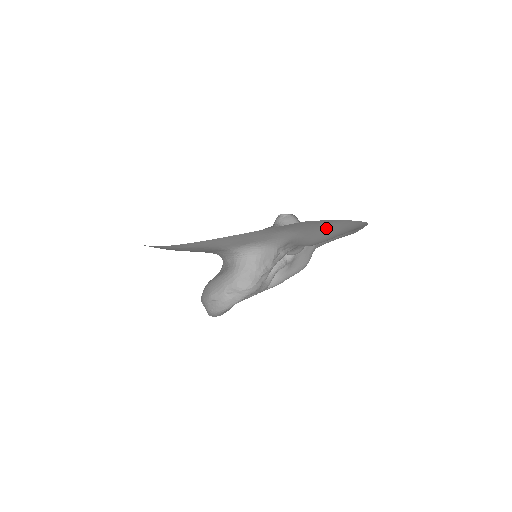
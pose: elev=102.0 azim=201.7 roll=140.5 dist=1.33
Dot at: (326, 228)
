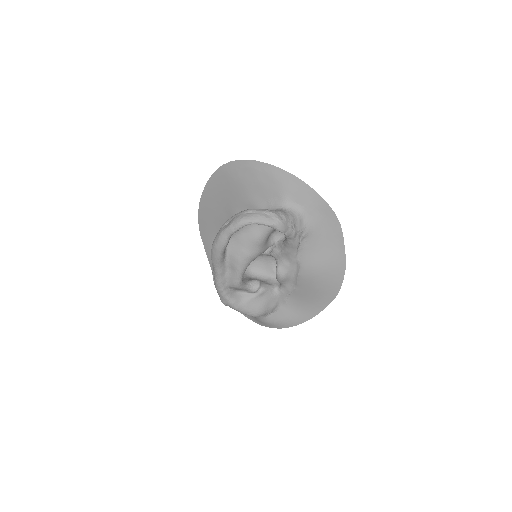
Dot at: (332, 252)
